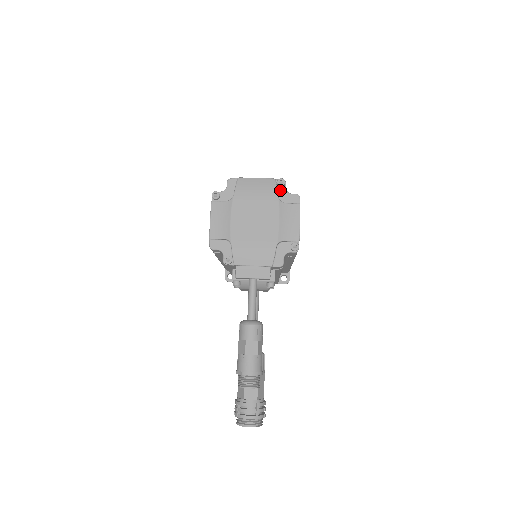
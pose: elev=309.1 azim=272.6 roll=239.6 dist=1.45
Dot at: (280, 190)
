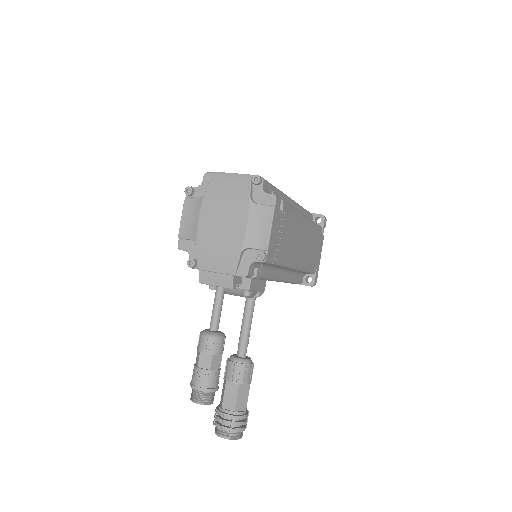
Dot at: (256, 188)
